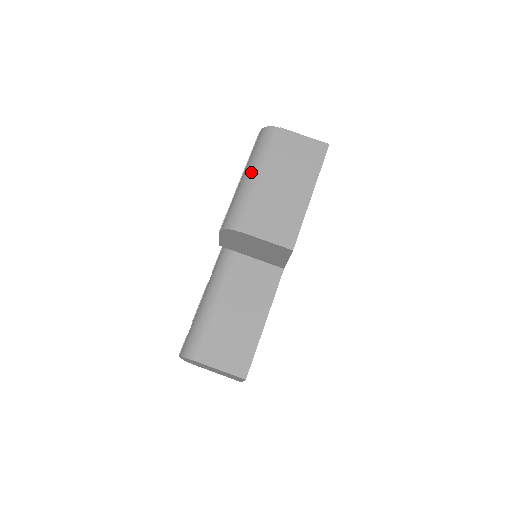
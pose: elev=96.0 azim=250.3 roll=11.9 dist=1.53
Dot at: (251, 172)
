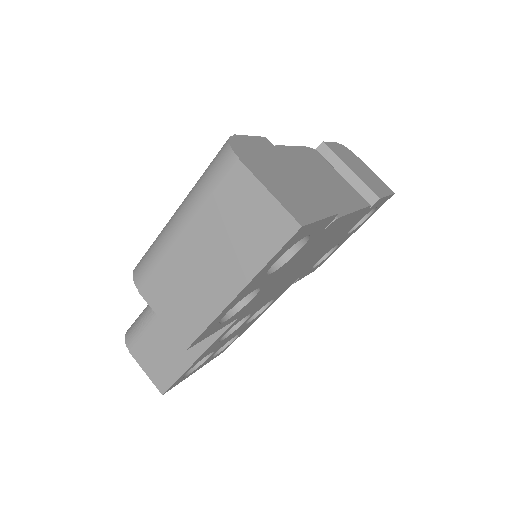
Dot at: (179, 214)
